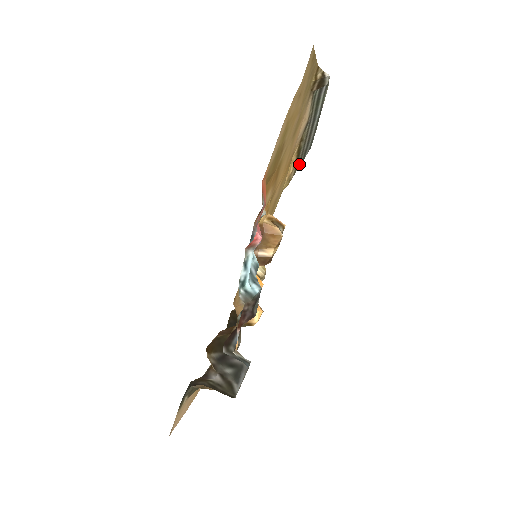
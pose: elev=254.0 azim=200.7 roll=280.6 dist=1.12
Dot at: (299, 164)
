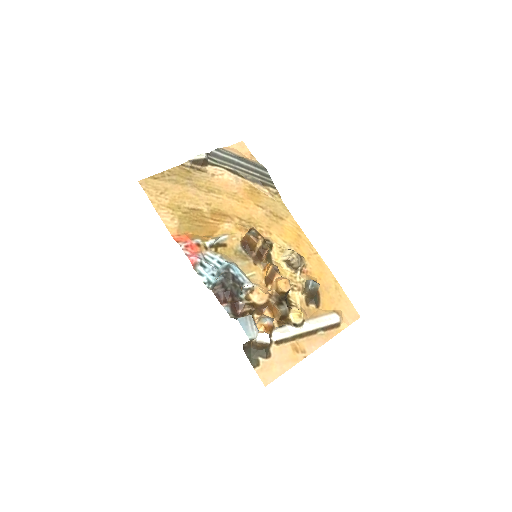
Dot at: (270, 182)
